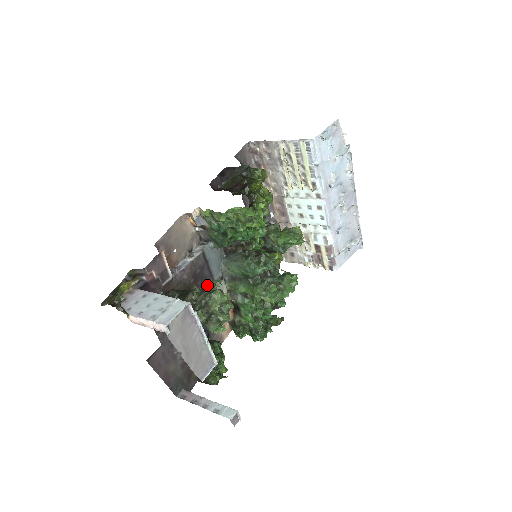
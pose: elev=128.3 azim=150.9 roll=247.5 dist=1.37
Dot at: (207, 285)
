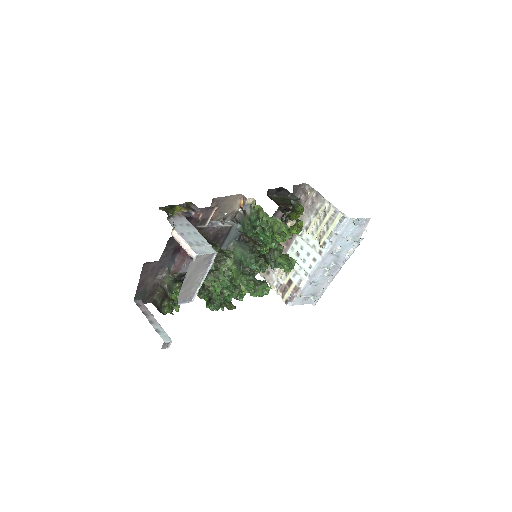
Dot at: (225, 250)
